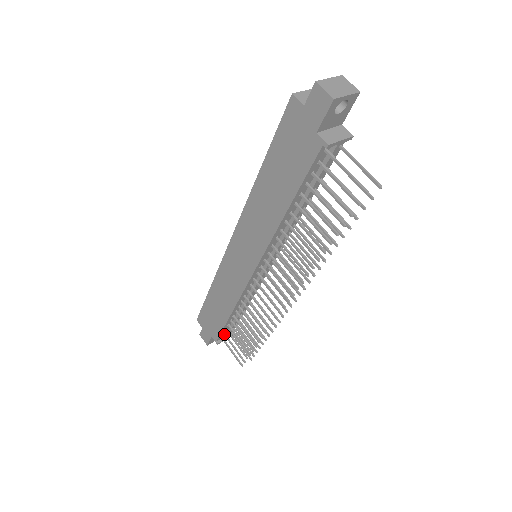
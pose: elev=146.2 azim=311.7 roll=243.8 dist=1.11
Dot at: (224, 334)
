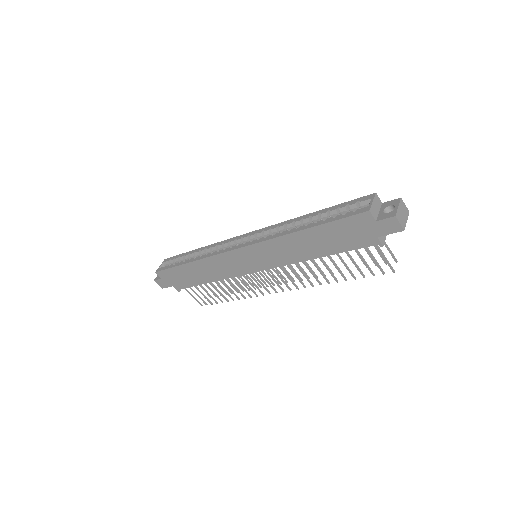
Dot at: occluded
